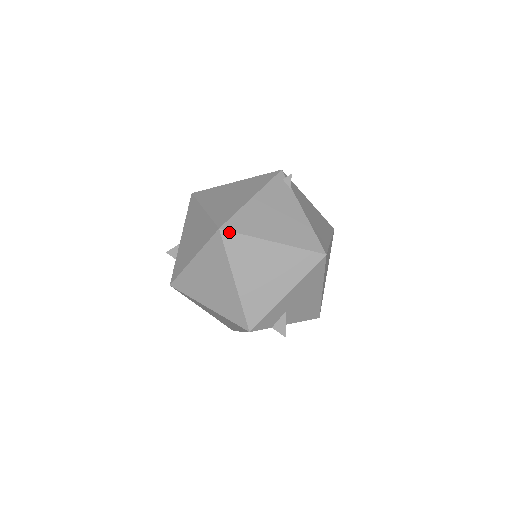
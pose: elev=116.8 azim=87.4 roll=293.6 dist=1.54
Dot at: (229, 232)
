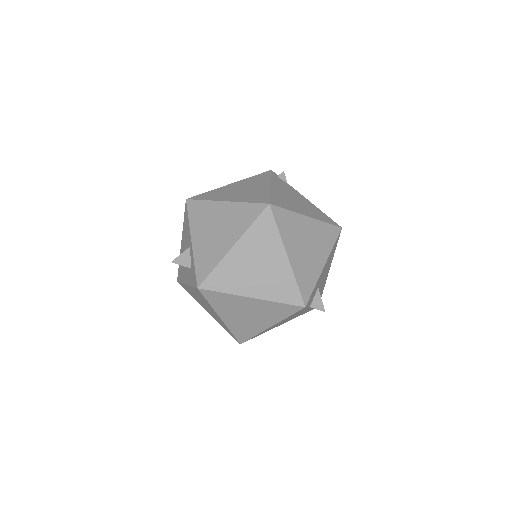
Dot at: (277, 207)
